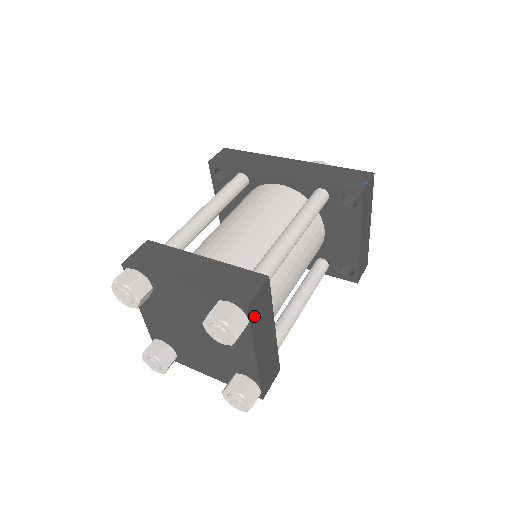
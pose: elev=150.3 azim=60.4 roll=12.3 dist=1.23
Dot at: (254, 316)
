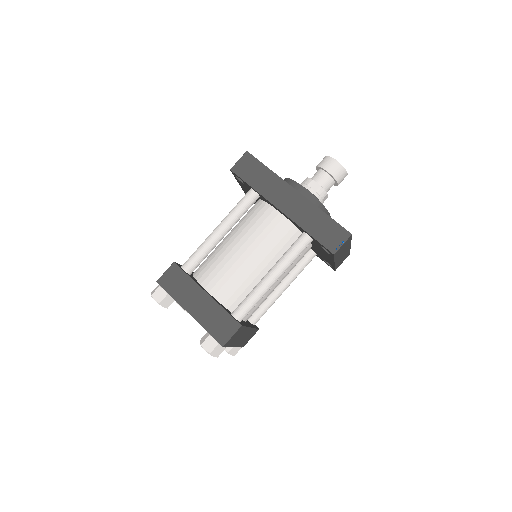
Dot at: (230, 342)
